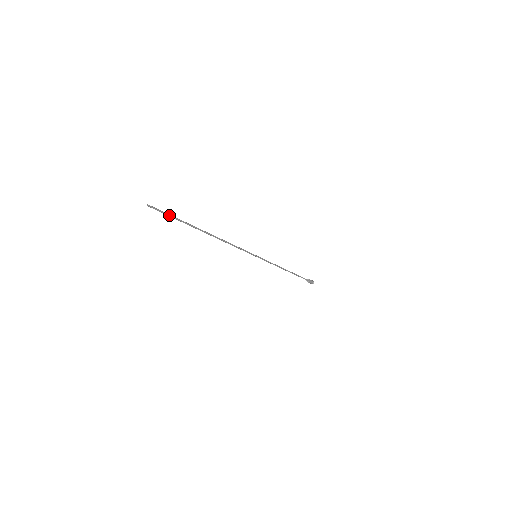
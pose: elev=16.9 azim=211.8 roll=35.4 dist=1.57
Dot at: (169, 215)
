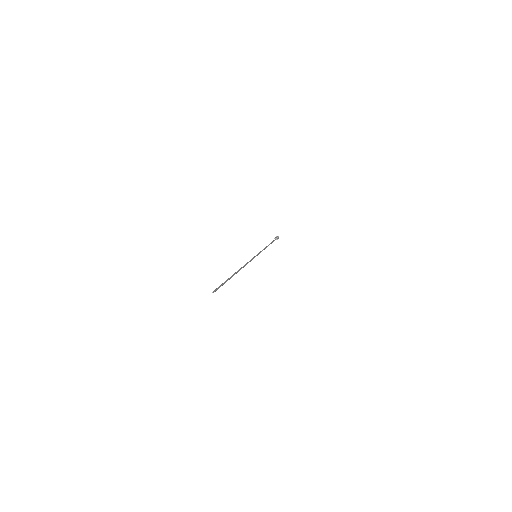
Dot at: (222, 285)
